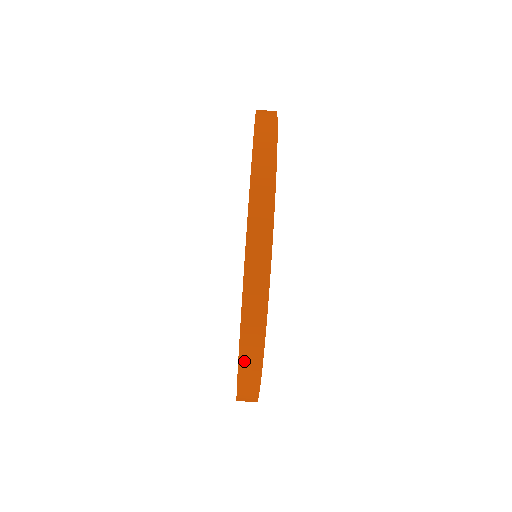
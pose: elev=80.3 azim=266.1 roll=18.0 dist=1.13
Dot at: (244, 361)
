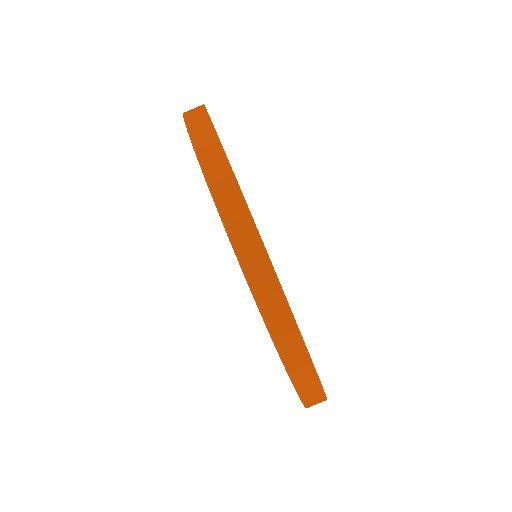
Dot at: occluded
